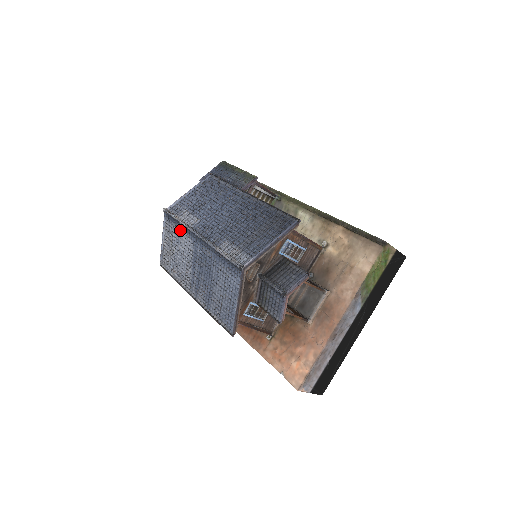
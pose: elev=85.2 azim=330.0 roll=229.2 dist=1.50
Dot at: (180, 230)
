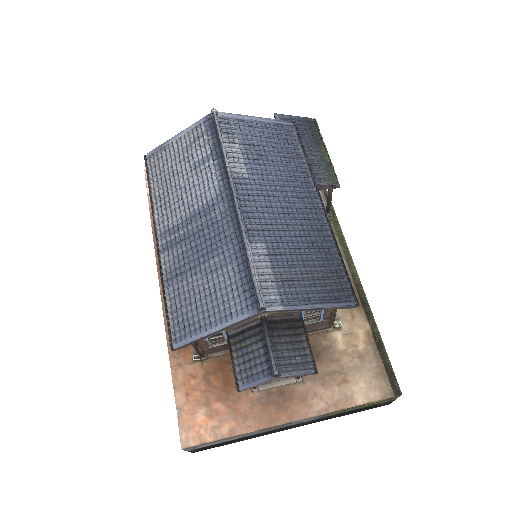
Dot at: (213, 158)
